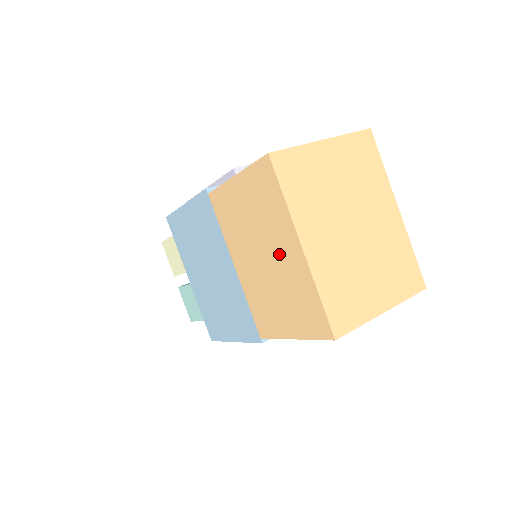
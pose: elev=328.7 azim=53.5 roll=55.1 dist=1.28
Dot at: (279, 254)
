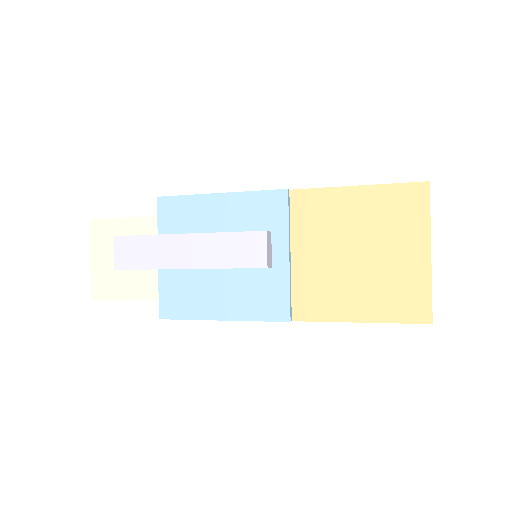
Dot at: occluded
